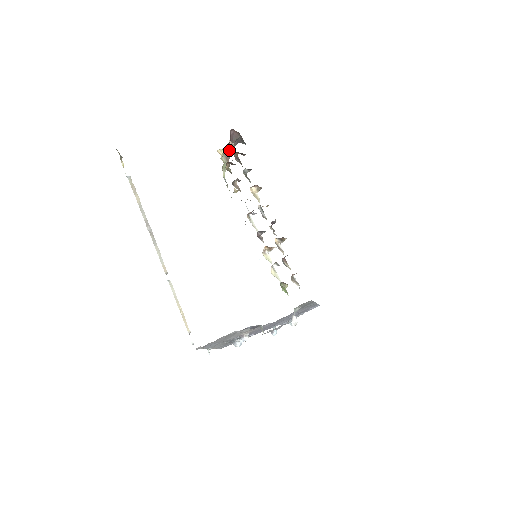
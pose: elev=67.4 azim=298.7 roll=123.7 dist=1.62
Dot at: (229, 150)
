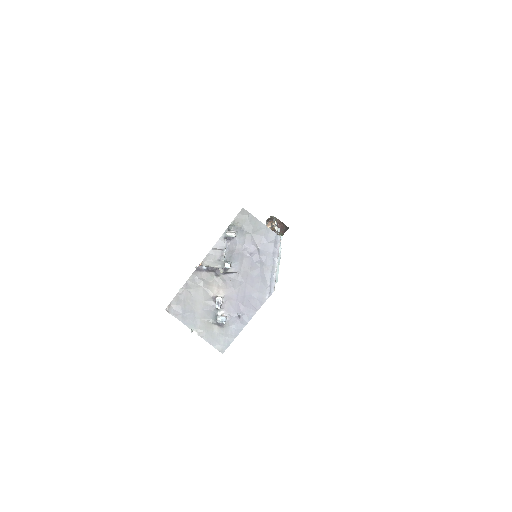
Dot at: occluded
